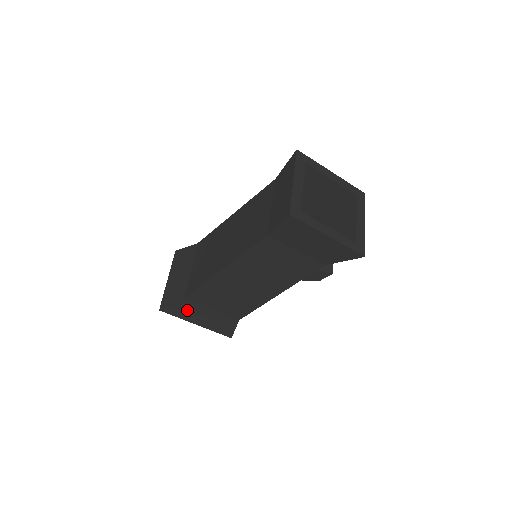
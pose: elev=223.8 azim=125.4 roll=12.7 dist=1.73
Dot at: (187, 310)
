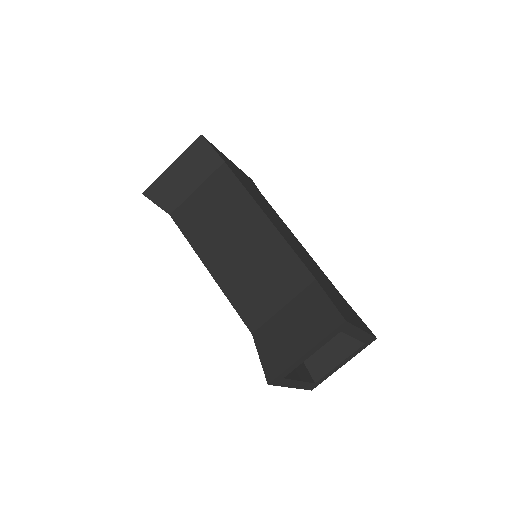
Dot at: occluded
